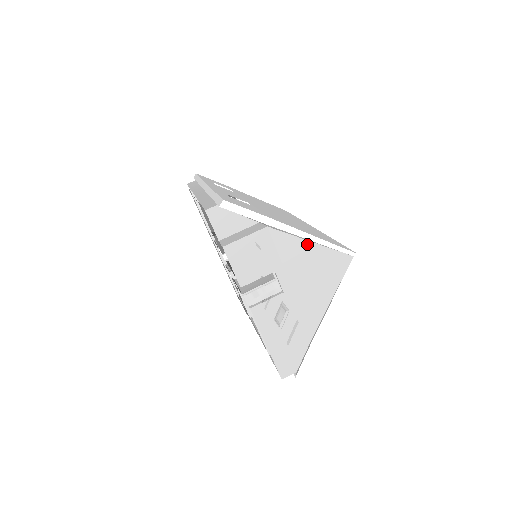
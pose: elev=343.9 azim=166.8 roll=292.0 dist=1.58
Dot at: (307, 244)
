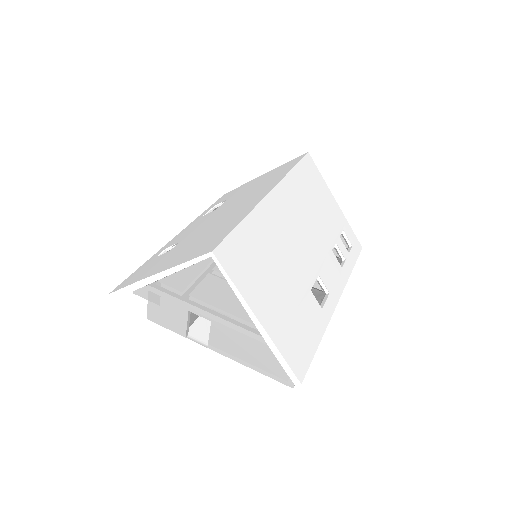
Dot at: (178, 276)
